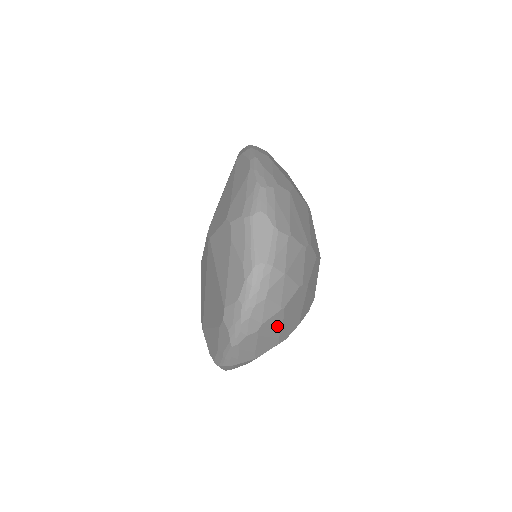
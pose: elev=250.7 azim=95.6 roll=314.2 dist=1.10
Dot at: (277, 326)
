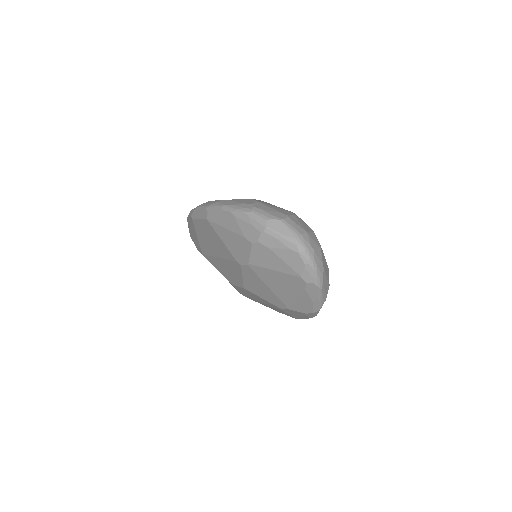
Dot at: (324, 260)
